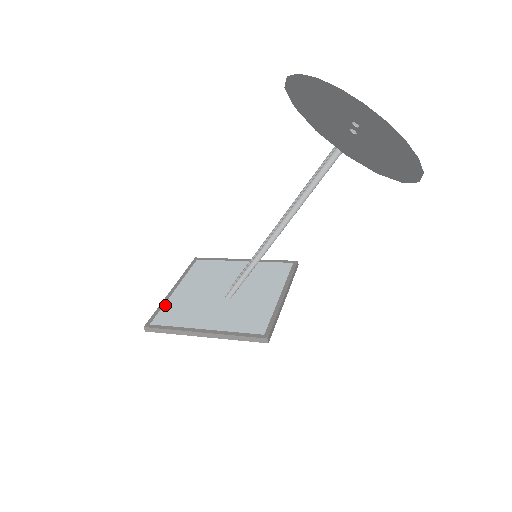
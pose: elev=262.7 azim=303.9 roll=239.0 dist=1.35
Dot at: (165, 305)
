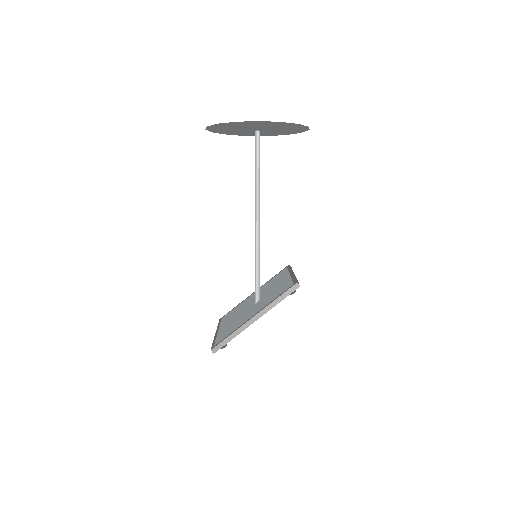
Dot at: (217, 337)
